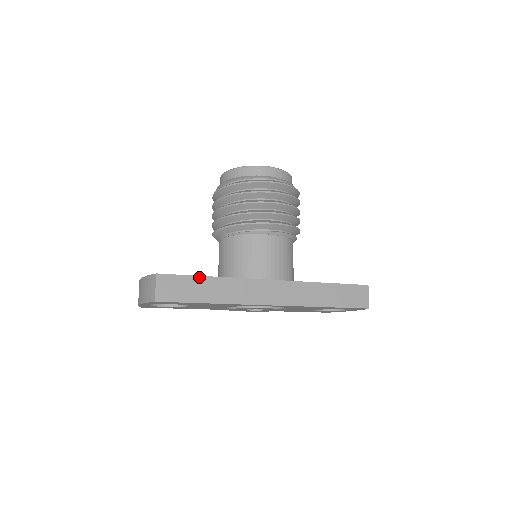
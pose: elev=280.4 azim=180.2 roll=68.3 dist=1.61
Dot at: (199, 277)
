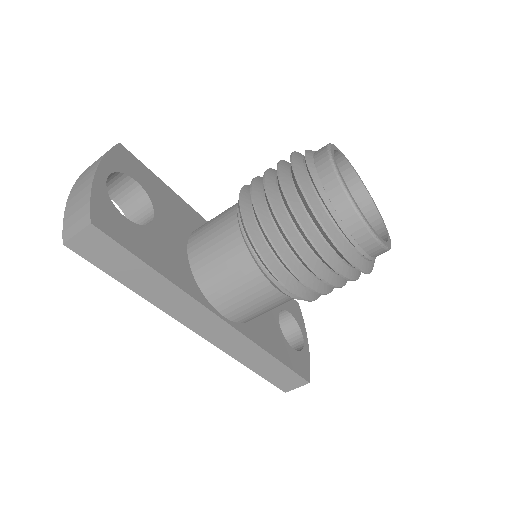
Dot at: (143, 263)
